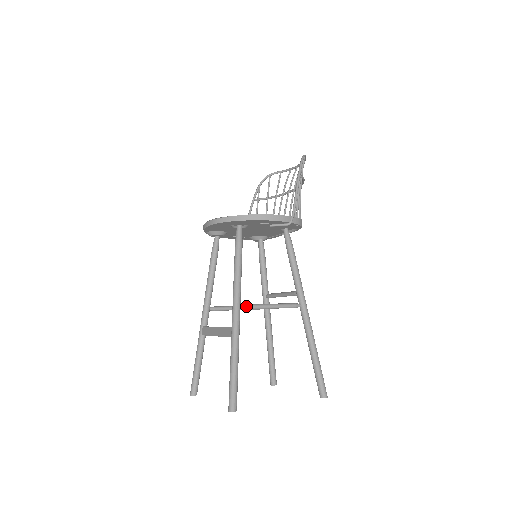
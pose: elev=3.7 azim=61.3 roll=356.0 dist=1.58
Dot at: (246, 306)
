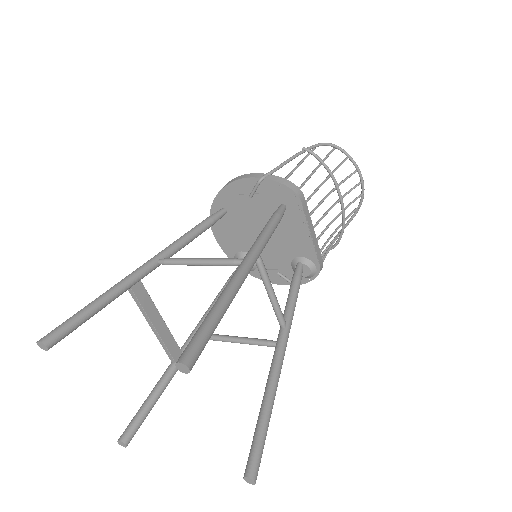
Dot at: (165, 258)
